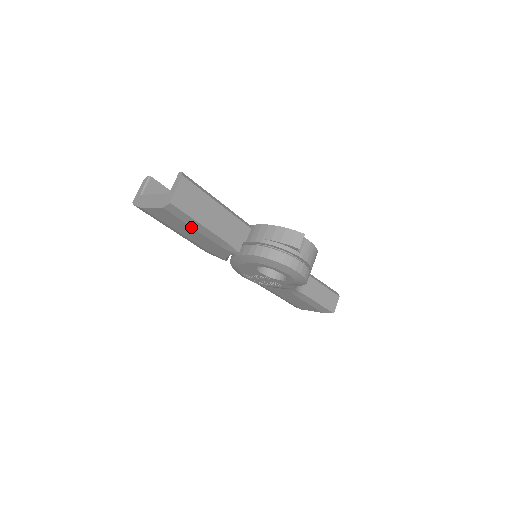
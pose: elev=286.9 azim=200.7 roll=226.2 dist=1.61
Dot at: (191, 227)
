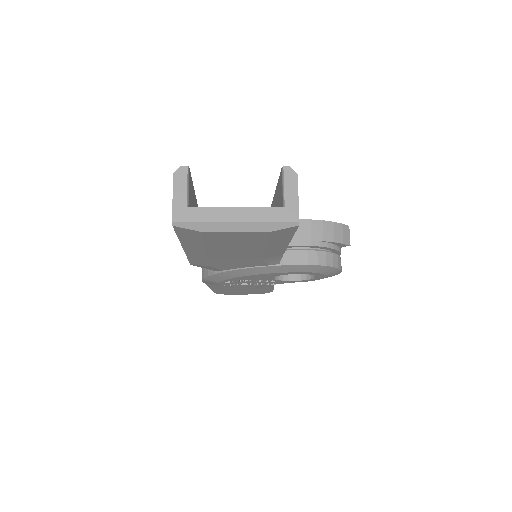
Dot at: (264, 247)
